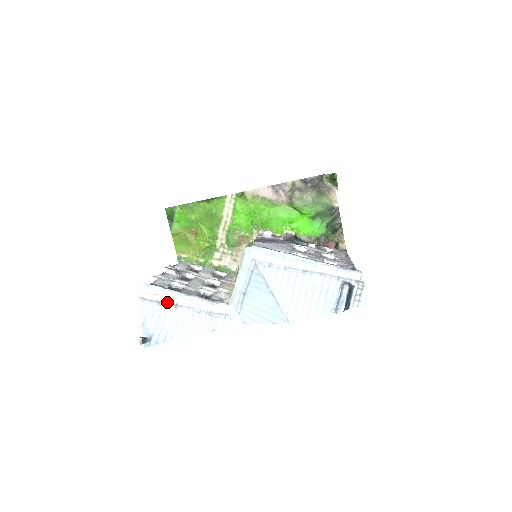
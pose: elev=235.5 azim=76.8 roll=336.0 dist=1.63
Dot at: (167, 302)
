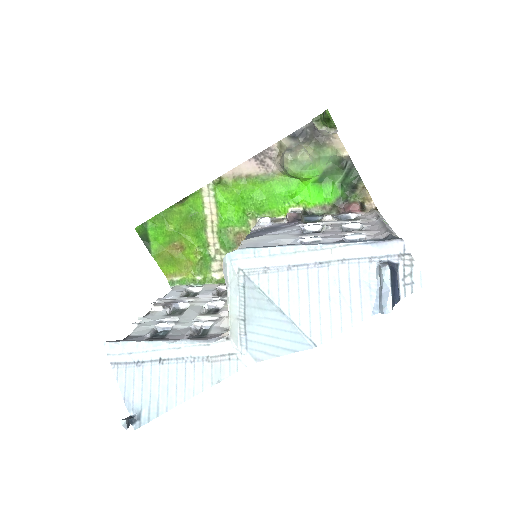
Dot at: (147, 359)
